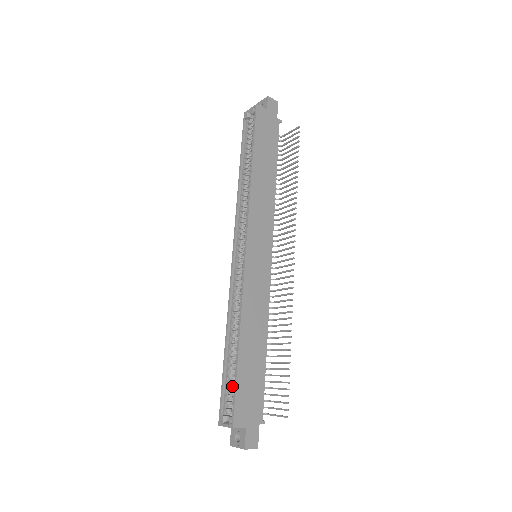
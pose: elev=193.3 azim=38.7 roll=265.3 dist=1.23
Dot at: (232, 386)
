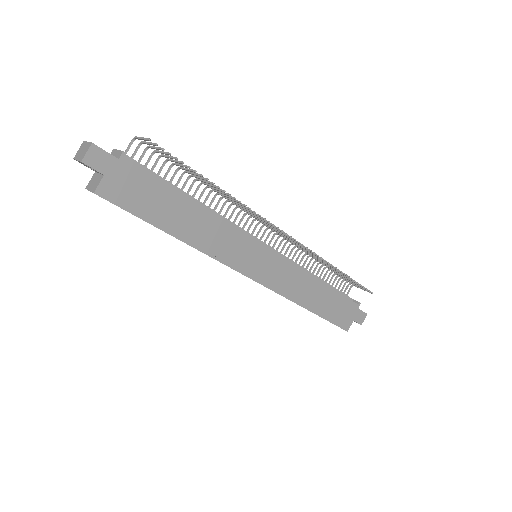
Dot at: occluded
